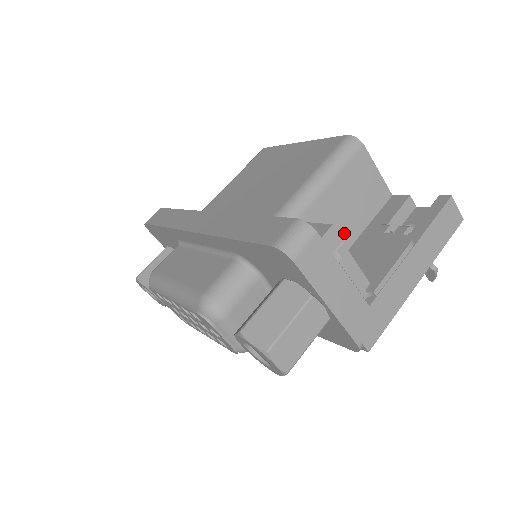
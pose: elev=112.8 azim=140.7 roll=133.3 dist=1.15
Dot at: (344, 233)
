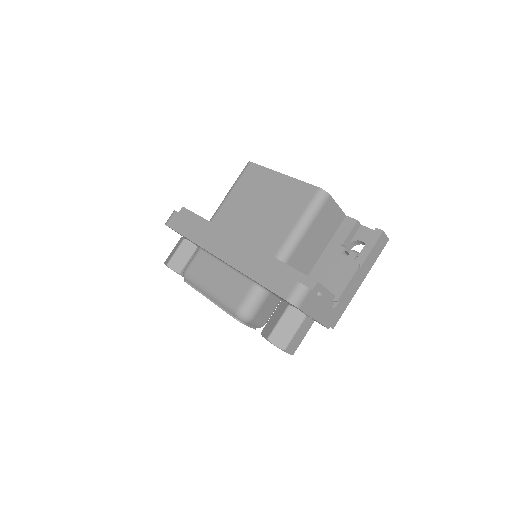
Dot at: (317, 251)
